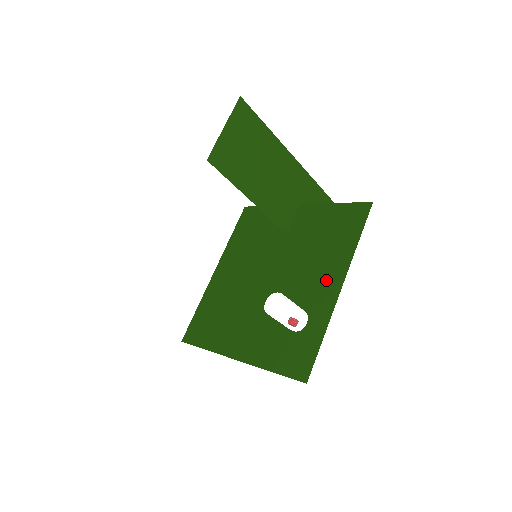
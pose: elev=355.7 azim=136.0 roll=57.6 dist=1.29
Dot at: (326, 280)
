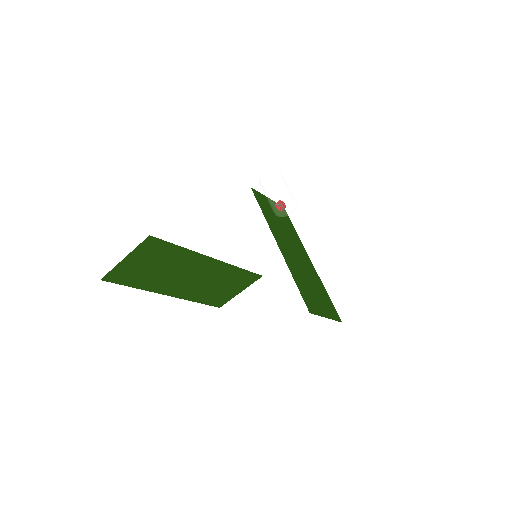
Dot at: occluded
